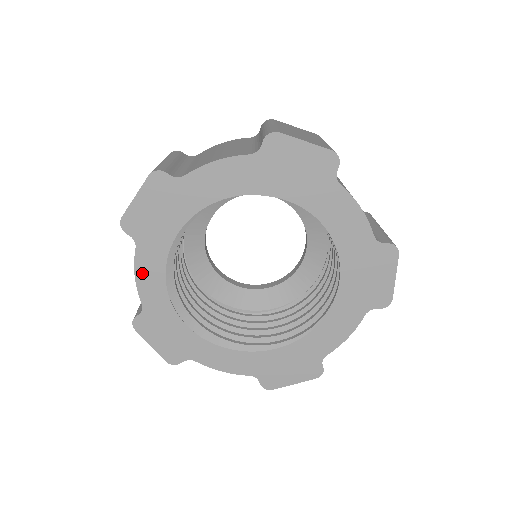
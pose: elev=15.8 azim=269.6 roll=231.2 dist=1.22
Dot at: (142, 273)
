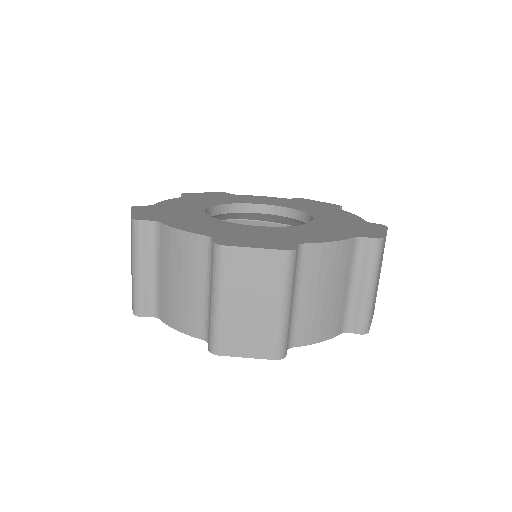
Dot at: occluded
